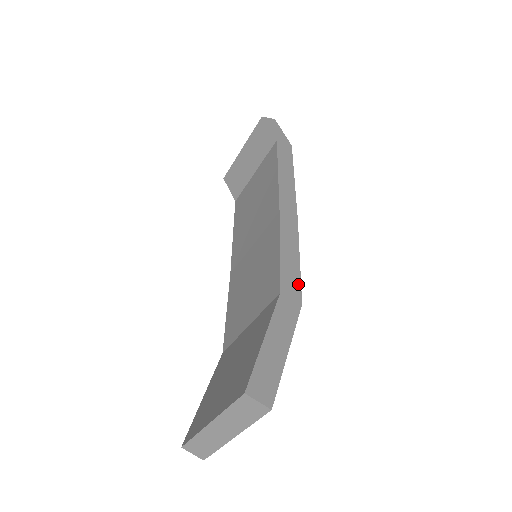
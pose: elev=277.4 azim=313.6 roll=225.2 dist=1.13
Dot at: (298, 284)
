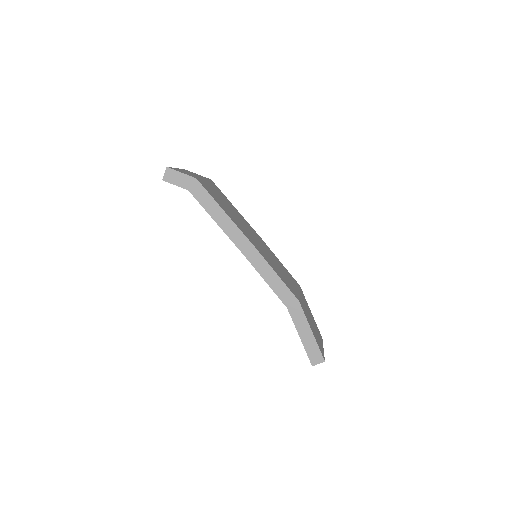
Dot at: (289, 292)
